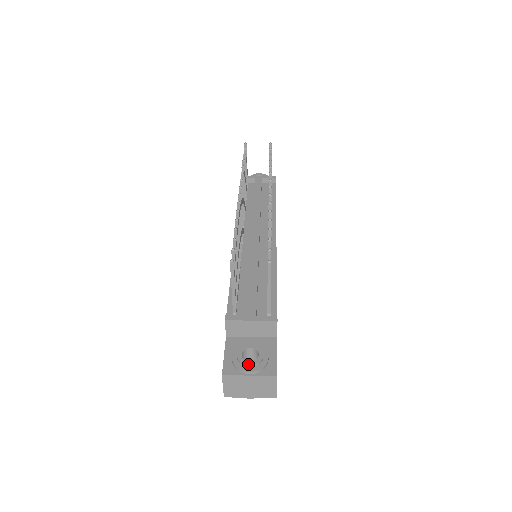
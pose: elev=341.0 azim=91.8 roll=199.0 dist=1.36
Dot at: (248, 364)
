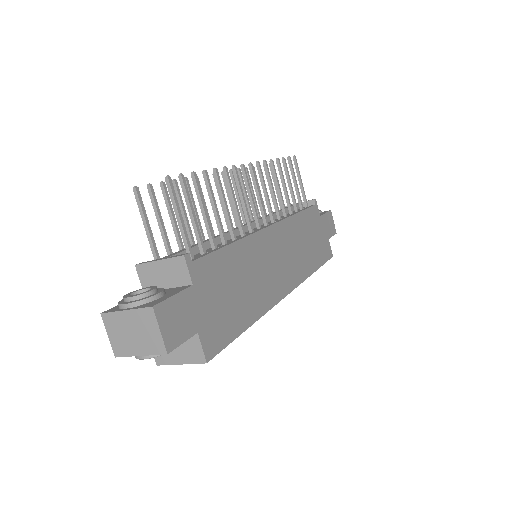
Dot at: (128, 297)
